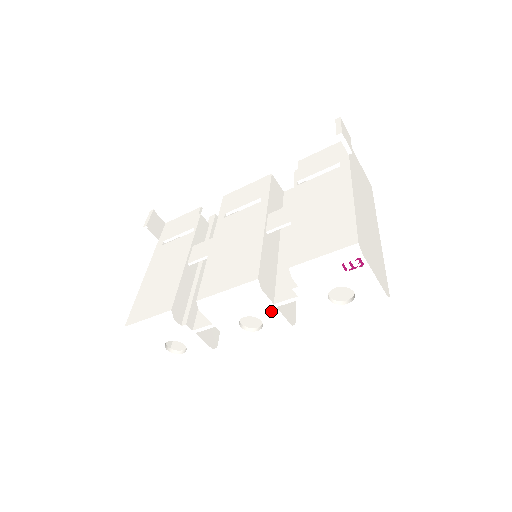
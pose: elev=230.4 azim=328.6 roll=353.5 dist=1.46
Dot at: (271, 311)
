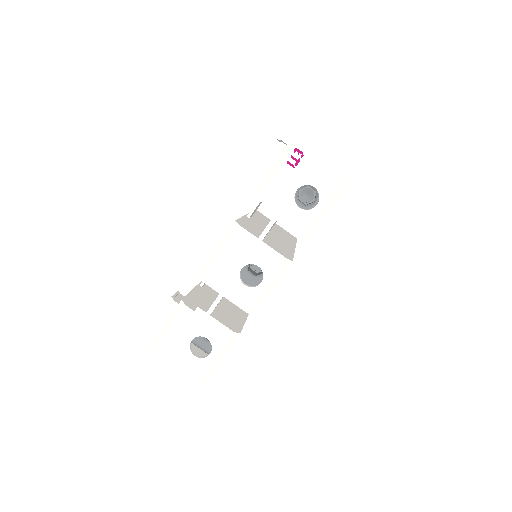
Dot at: (260, 249)
